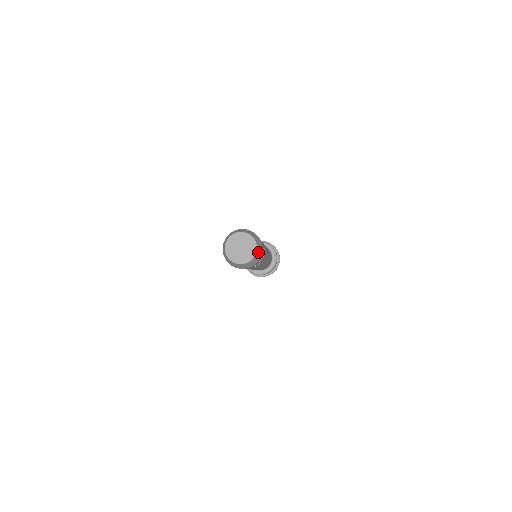
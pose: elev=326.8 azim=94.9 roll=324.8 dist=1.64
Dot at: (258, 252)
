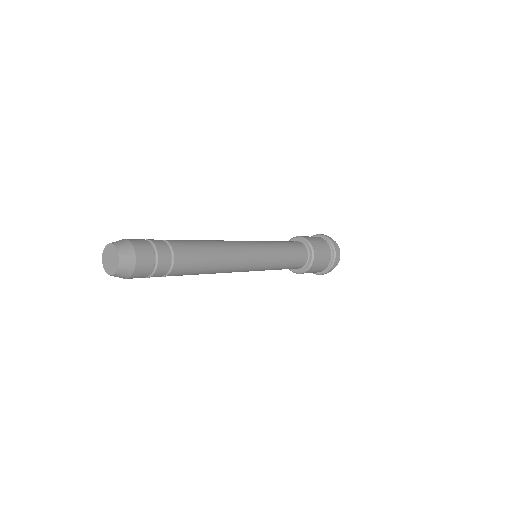
Dot at: (125, 260)
